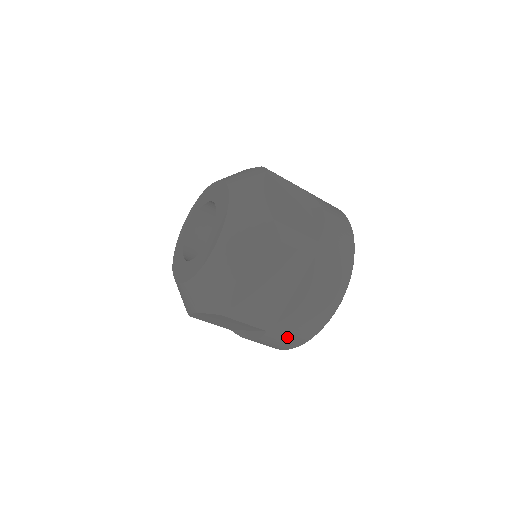
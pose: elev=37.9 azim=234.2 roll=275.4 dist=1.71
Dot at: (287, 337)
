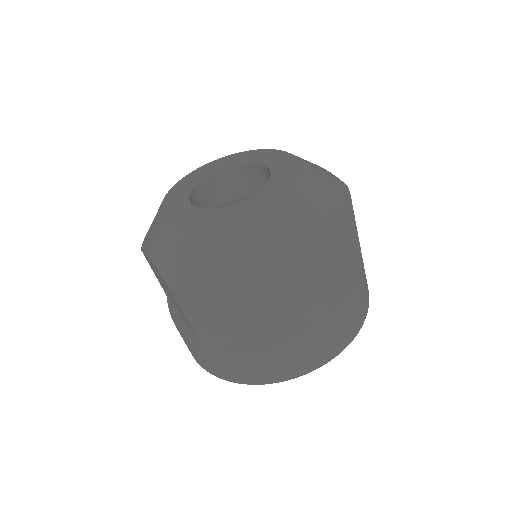
Dot at: (211, 360)
